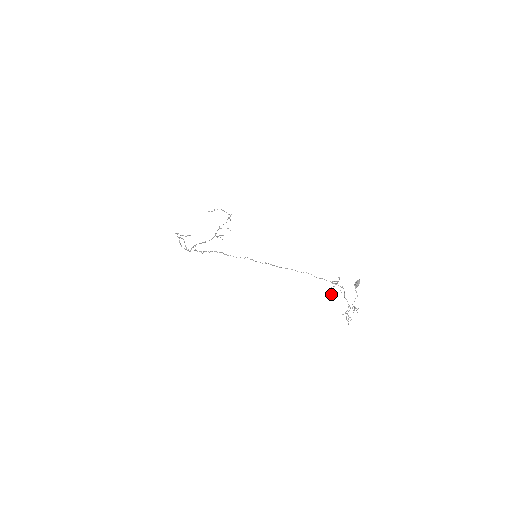
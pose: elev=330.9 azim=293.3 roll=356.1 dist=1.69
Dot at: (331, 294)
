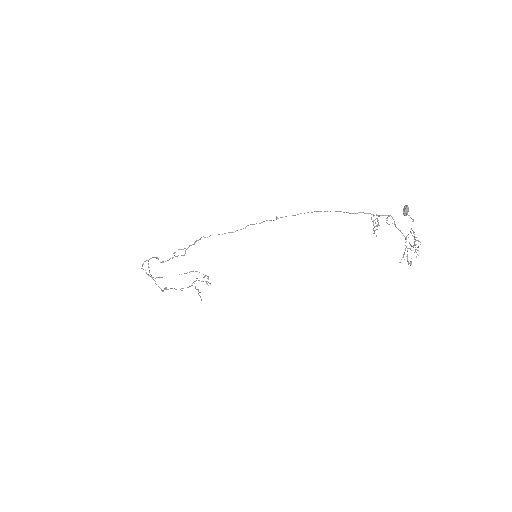
Dot at: (376, 229)
